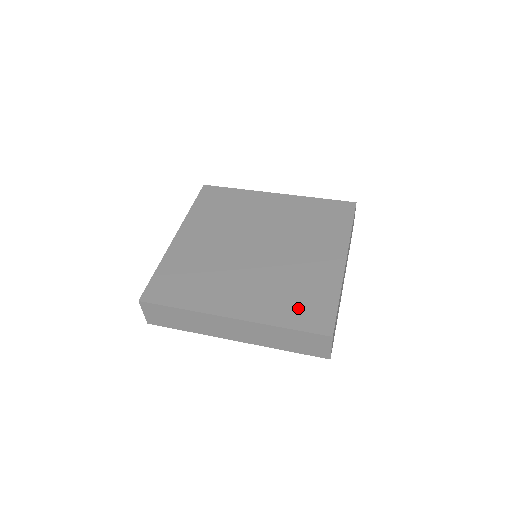
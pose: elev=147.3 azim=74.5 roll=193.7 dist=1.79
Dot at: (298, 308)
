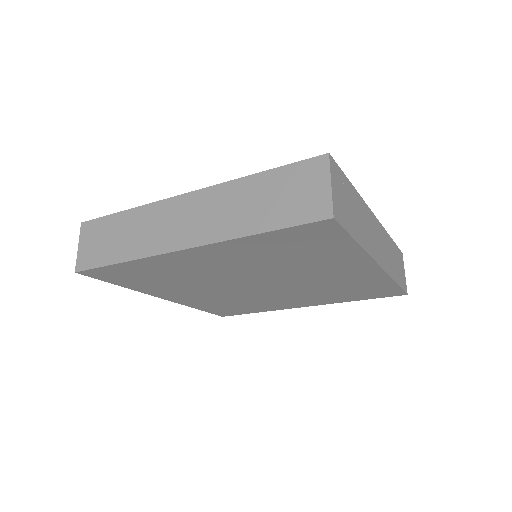
Dot at: occluded
